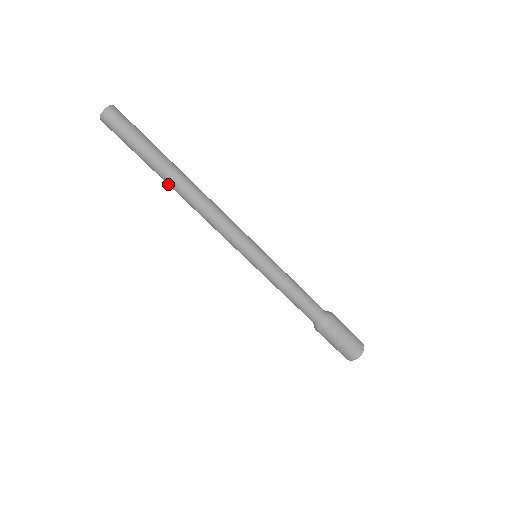
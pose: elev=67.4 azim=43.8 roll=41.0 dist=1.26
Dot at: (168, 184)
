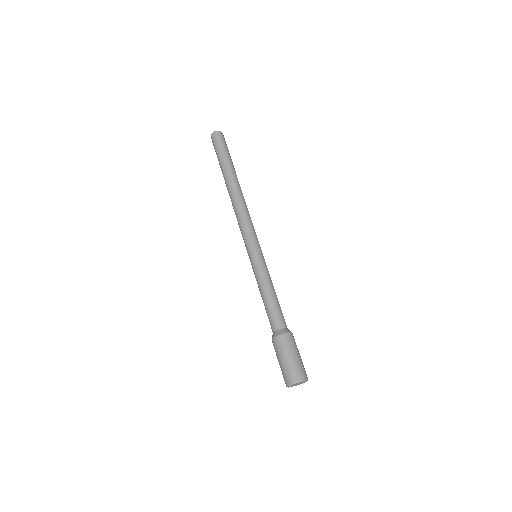
Dot at: (229, 180)
